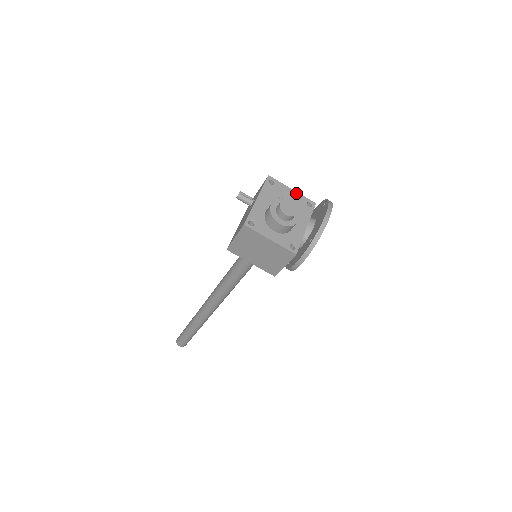
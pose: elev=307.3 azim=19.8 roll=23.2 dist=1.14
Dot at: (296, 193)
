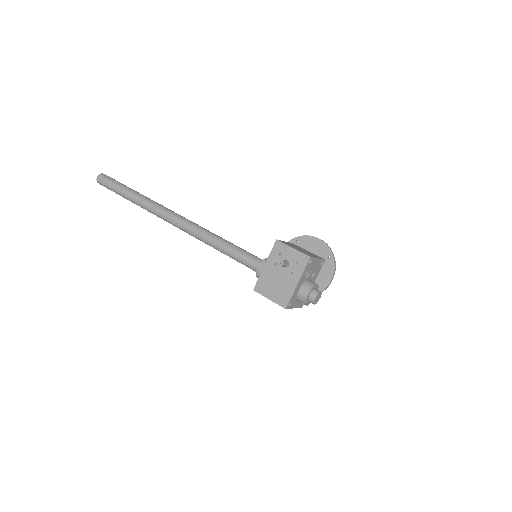
Dot at: (319, 260)
